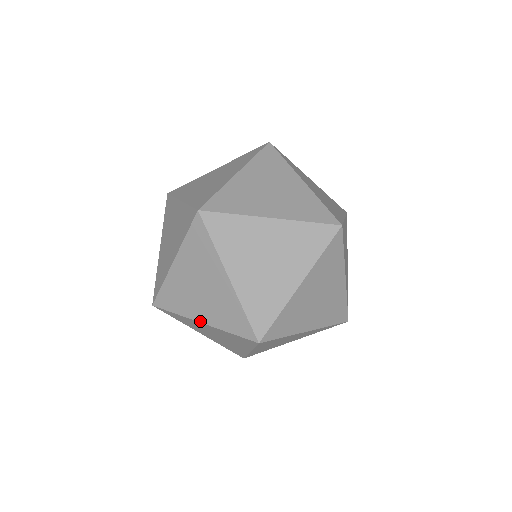
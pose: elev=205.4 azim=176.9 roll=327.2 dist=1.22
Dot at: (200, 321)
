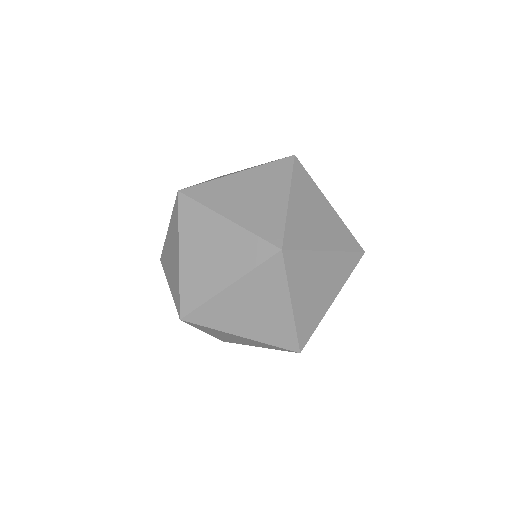
Dot at: (169, 284)
